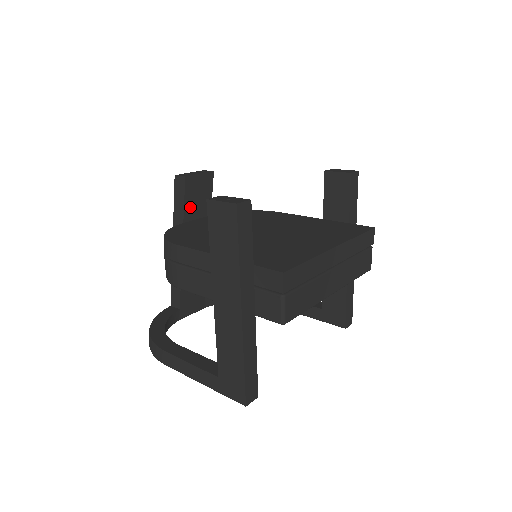
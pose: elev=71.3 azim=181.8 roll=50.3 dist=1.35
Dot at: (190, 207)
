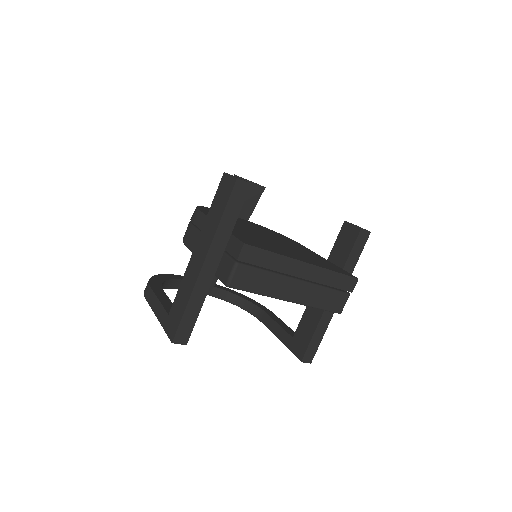
Dot at: occluded
